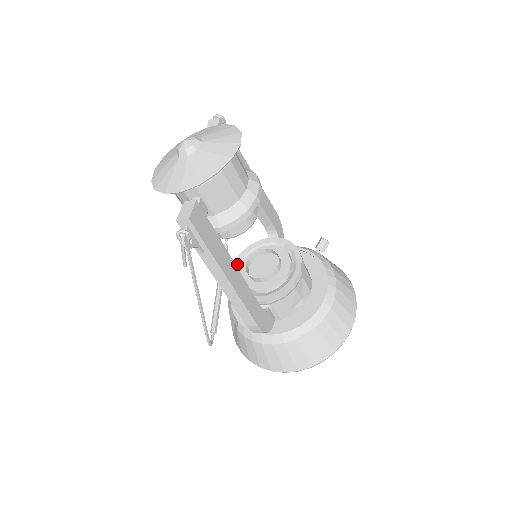
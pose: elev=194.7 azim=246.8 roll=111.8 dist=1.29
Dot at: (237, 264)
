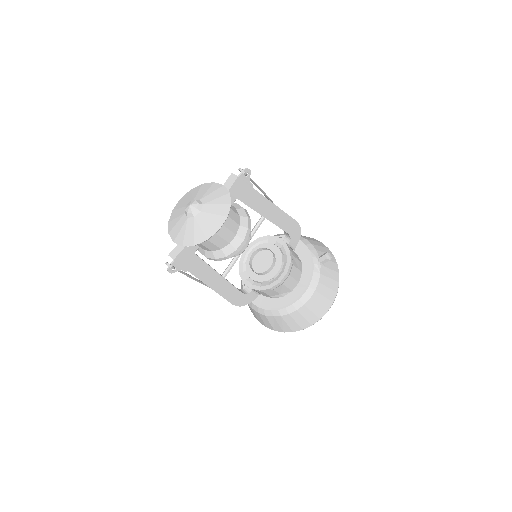
Dot at: (252, 245)
